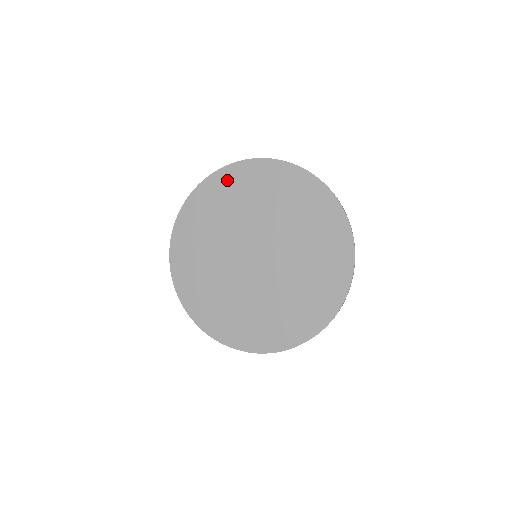
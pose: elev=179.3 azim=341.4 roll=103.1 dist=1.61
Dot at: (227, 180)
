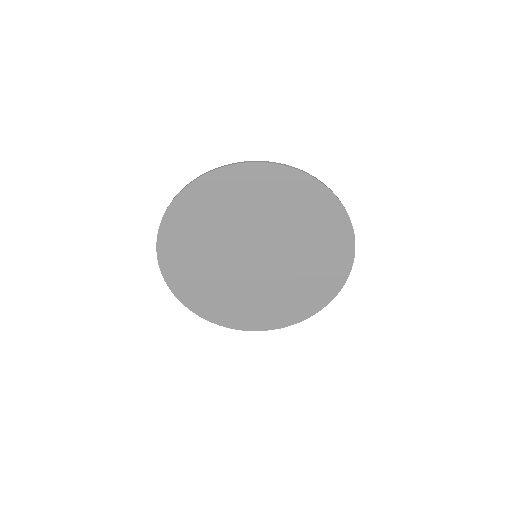
Dot at: (271, 178)
